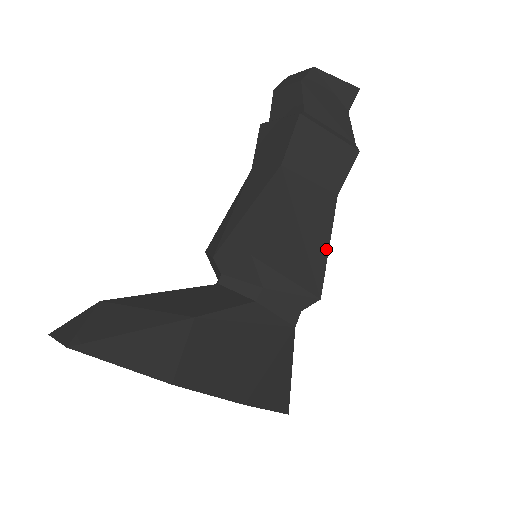
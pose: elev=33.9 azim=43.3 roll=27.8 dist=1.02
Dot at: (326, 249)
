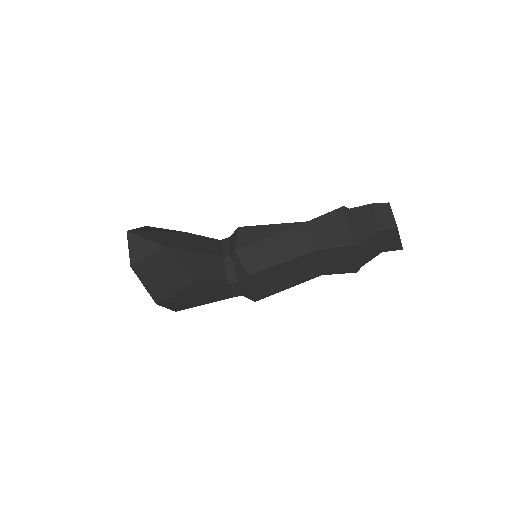
Dot at: (285, 289)
